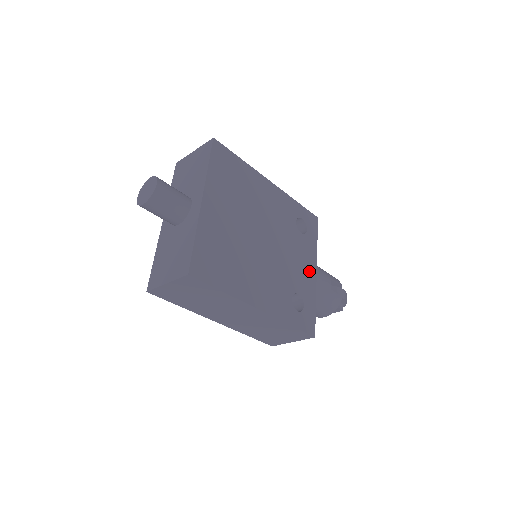
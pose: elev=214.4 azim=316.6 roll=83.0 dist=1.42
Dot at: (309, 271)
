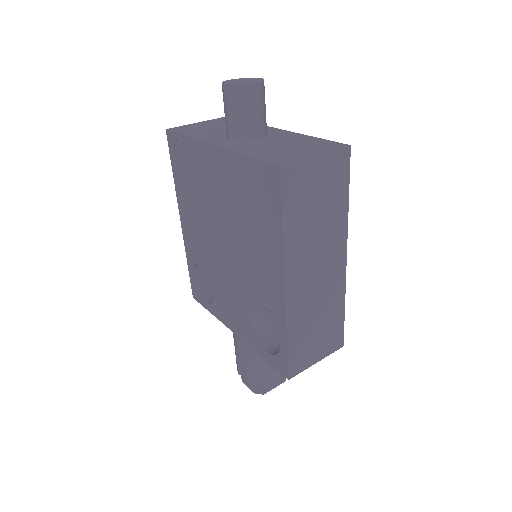
Dot at: occluded
